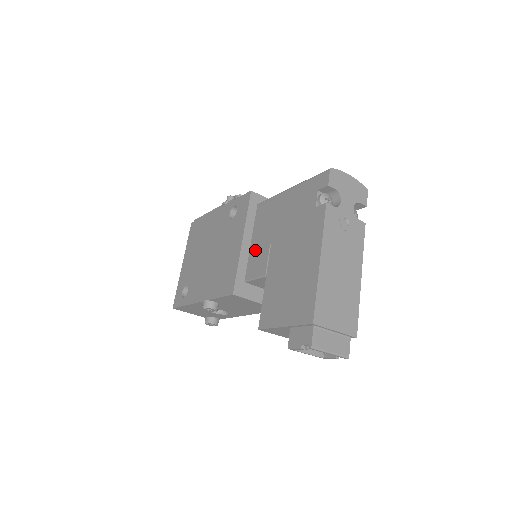
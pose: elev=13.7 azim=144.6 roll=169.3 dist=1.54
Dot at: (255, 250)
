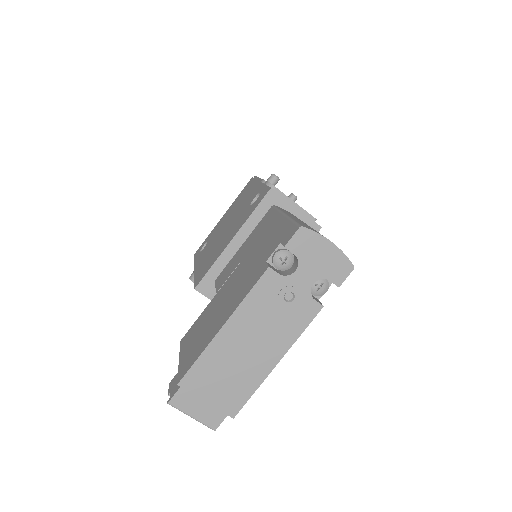
Dot at: (236, 257)
